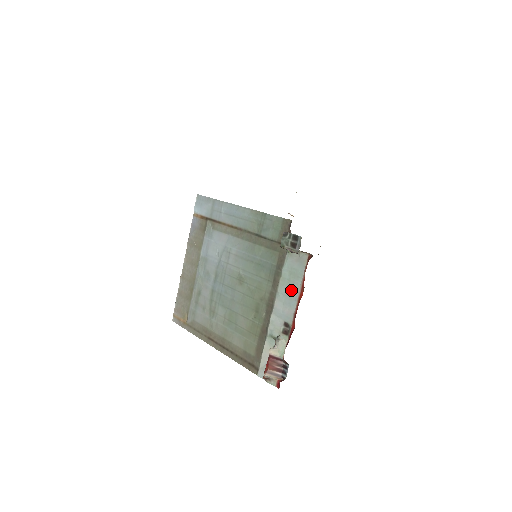
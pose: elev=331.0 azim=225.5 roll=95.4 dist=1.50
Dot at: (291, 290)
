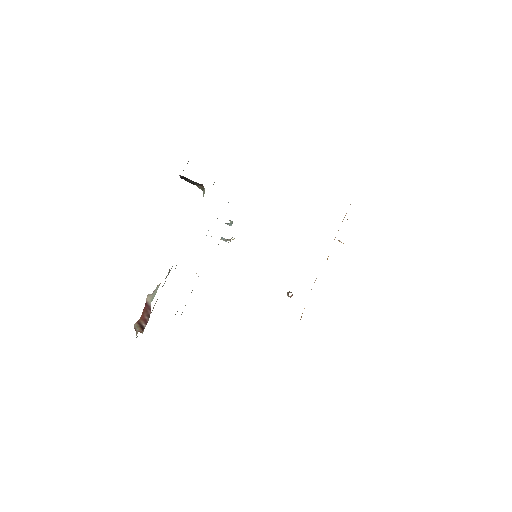
Dot at: occluded
